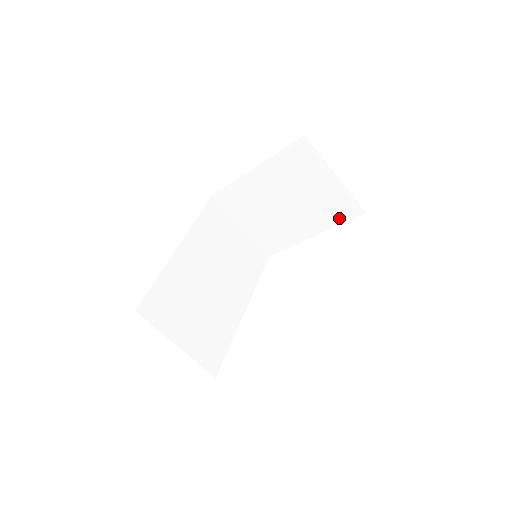
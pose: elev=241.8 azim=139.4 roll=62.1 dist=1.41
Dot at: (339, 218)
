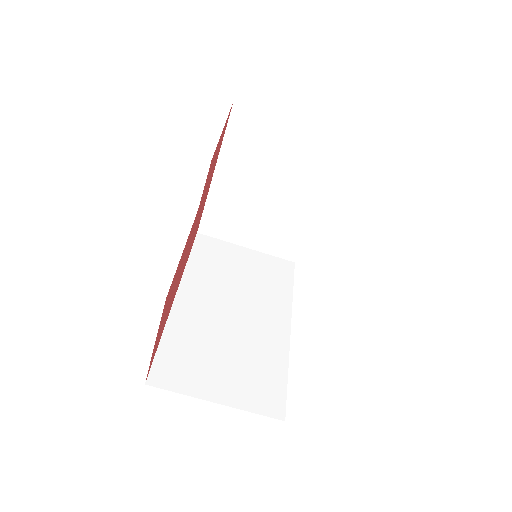
Dot at: (331, 170)
